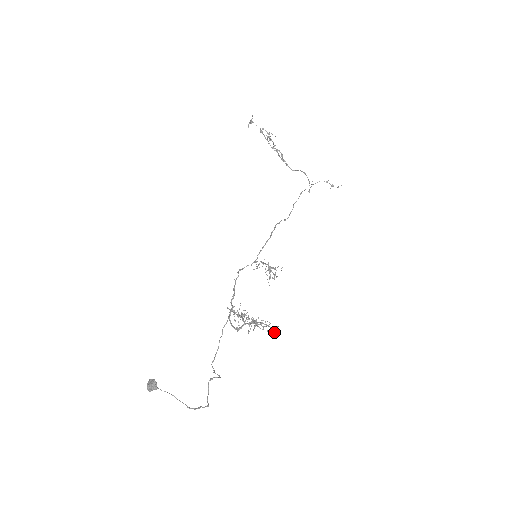
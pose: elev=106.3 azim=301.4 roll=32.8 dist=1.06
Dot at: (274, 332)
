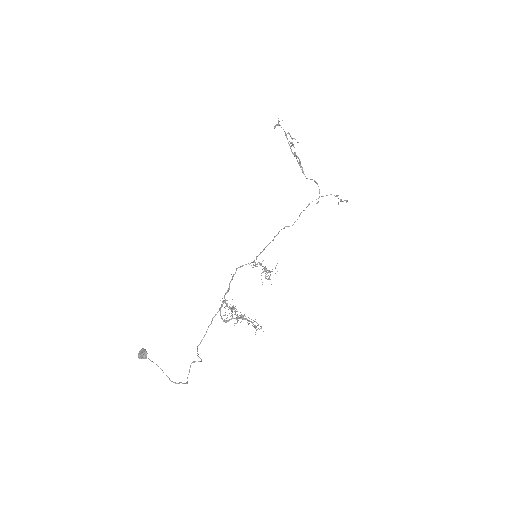
Dot at: (257, 329)
